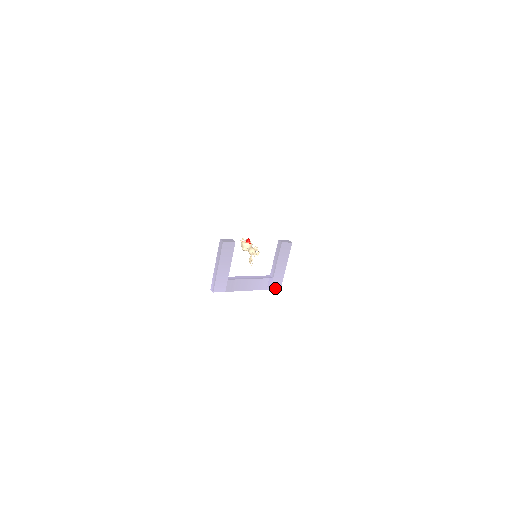
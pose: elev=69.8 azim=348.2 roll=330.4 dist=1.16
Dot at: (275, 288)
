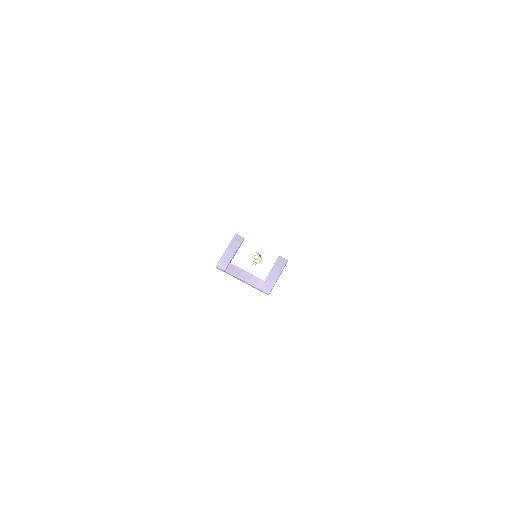
Dot at: (264, 291)
